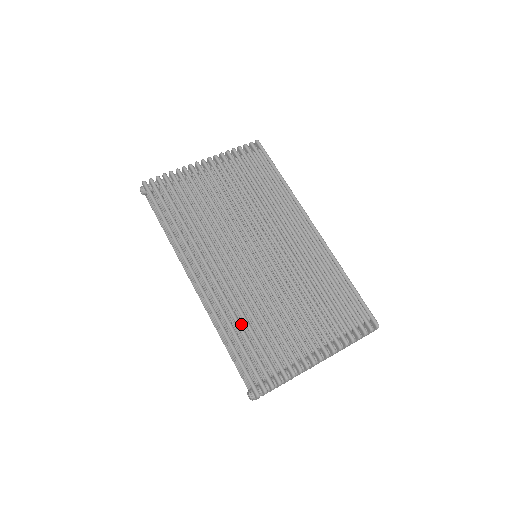
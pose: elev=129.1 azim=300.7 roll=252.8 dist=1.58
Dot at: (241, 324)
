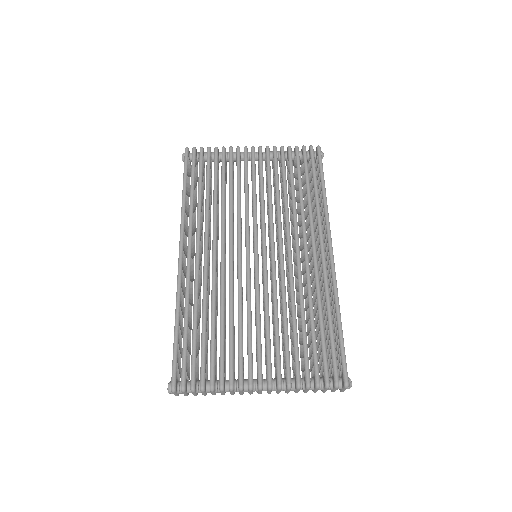
Dot at: occluded
